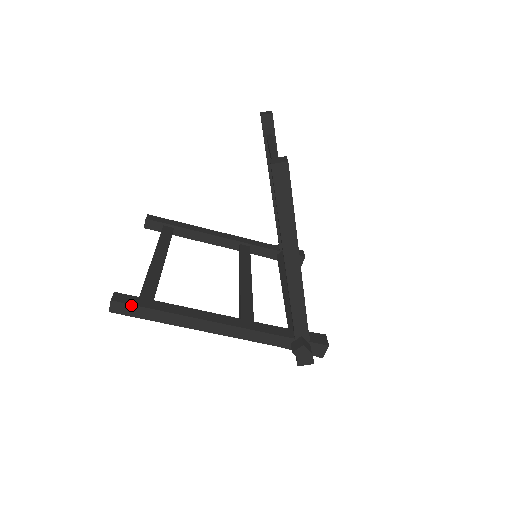
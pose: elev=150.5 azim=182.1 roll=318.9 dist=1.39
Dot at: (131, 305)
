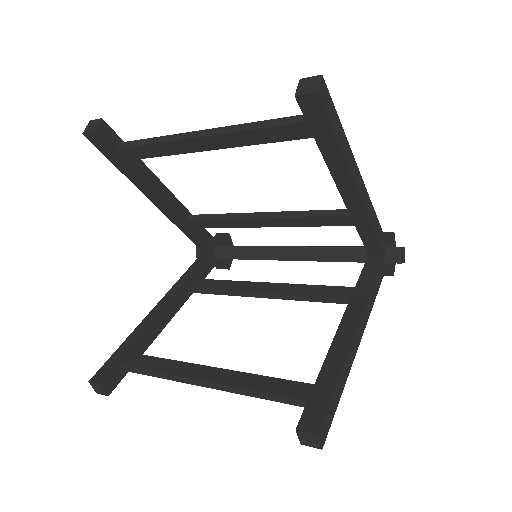
Dot at: (327, 409)
